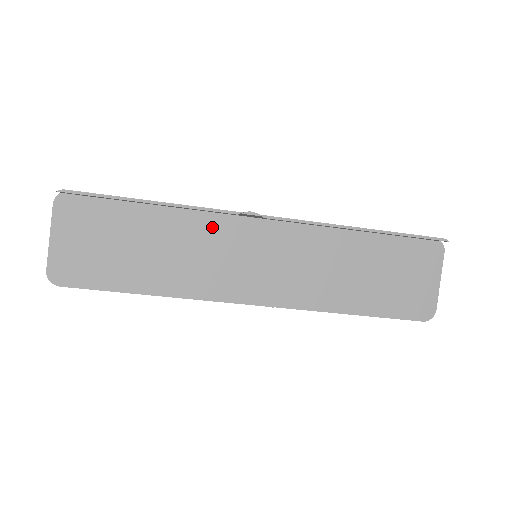
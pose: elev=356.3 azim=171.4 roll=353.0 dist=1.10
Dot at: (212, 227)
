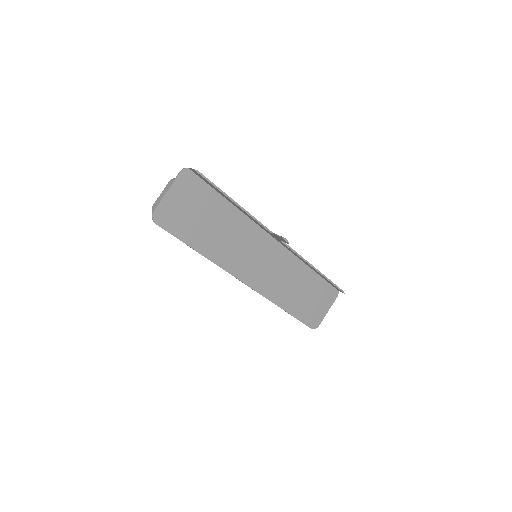
Dot at: (251, 231)
